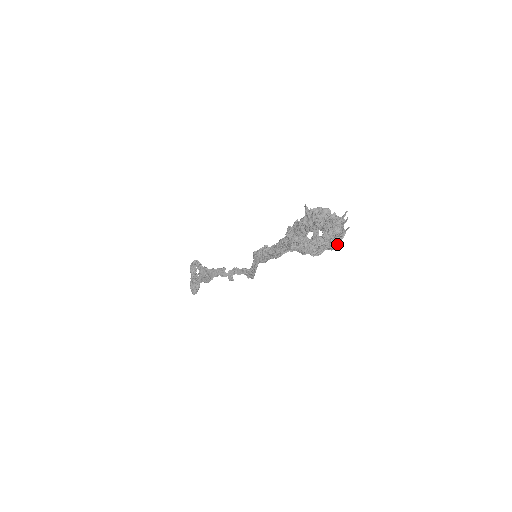
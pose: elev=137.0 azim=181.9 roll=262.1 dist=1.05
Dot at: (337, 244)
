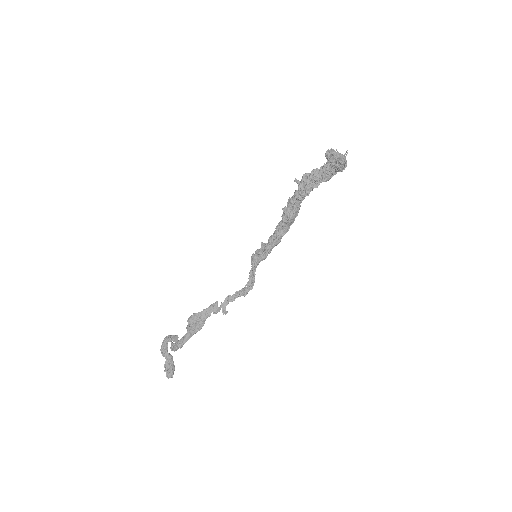
Dot at: (345, 164)
